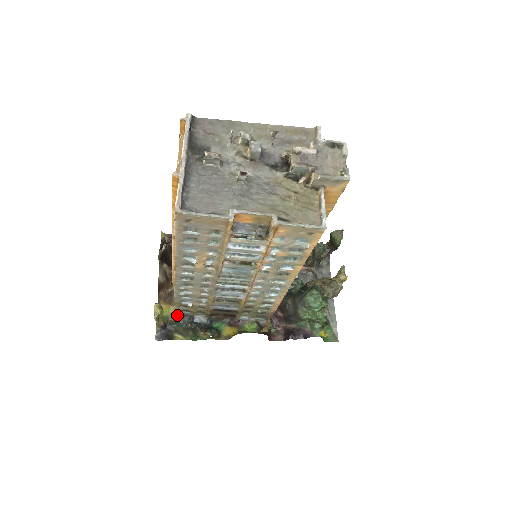
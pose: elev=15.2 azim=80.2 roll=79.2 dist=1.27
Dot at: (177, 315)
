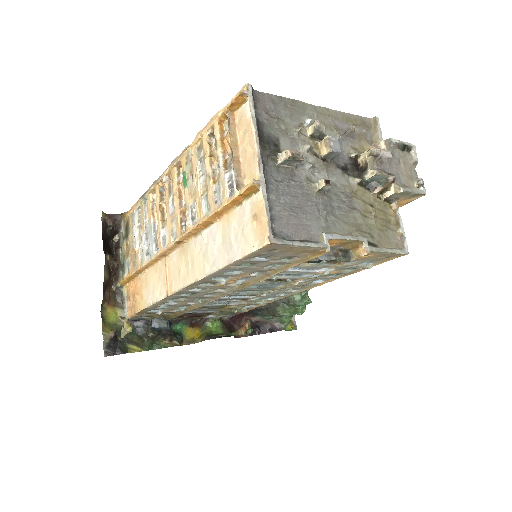
Dot at: occluded
